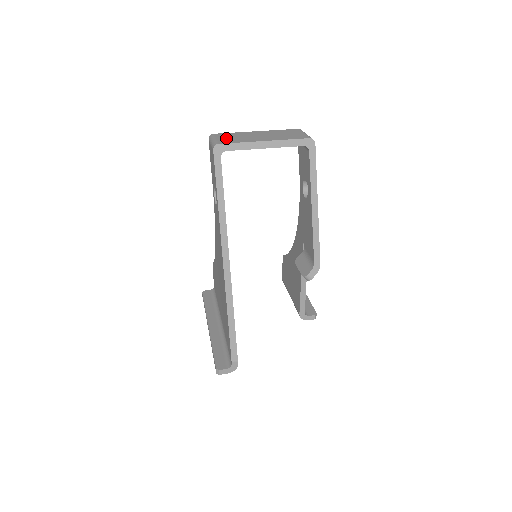
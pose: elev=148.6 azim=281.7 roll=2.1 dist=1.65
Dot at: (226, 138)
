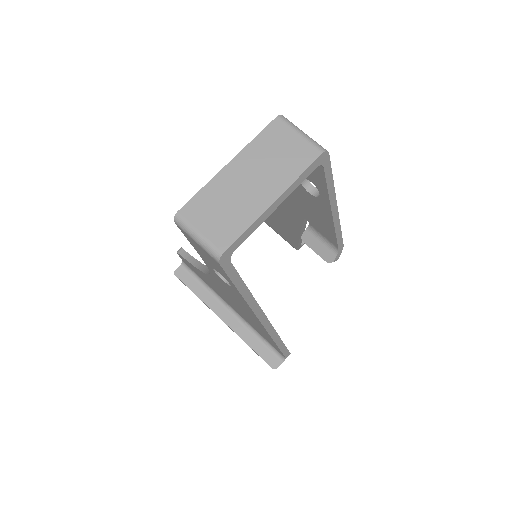
Dot at: (213, 223)
